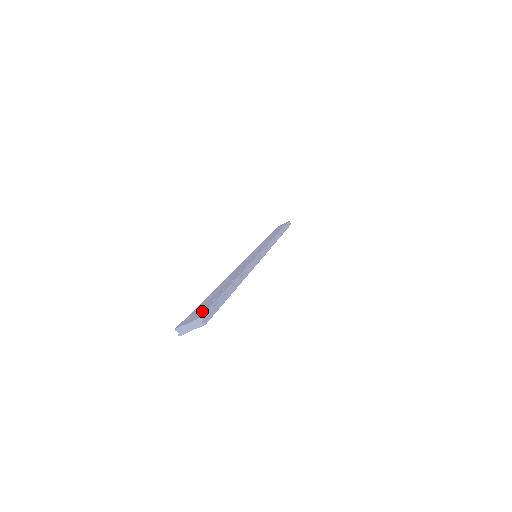
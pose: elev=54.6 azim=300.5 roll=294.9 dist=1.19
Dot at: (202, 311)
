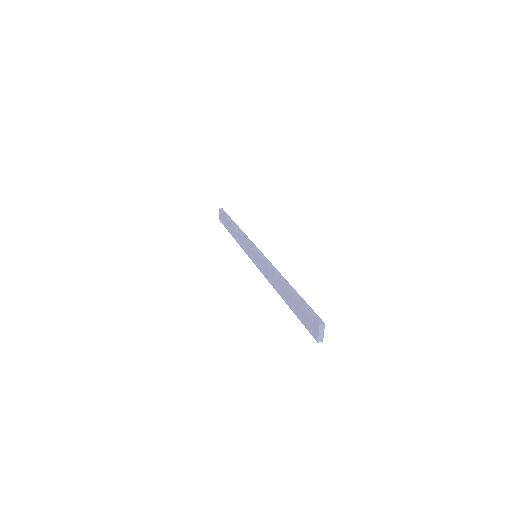
Dot at: (312, 321)
